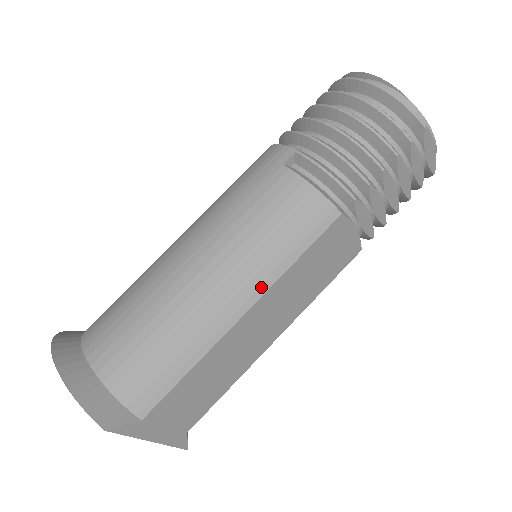
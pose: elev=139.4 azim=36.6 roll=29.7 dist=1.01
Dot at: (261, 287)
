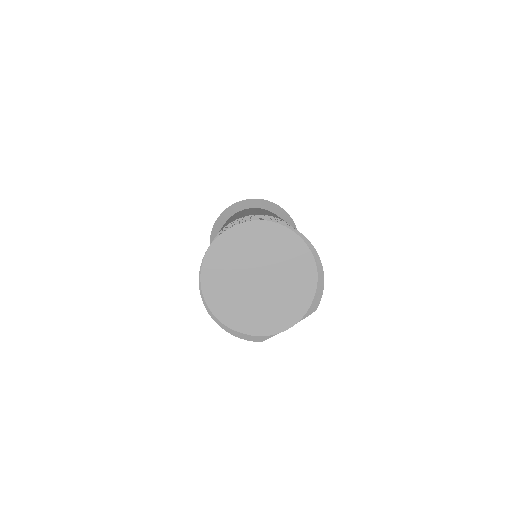
Dot at: occluded
